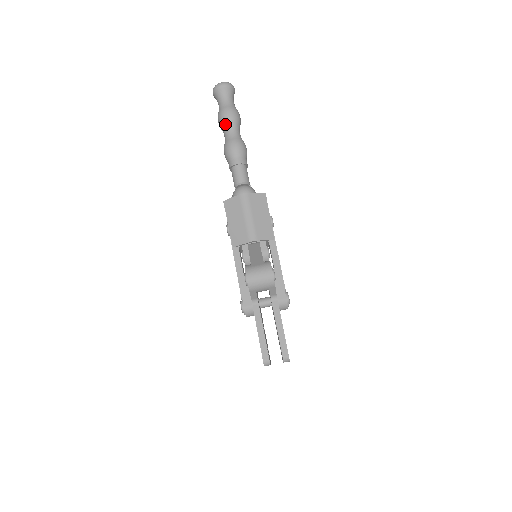
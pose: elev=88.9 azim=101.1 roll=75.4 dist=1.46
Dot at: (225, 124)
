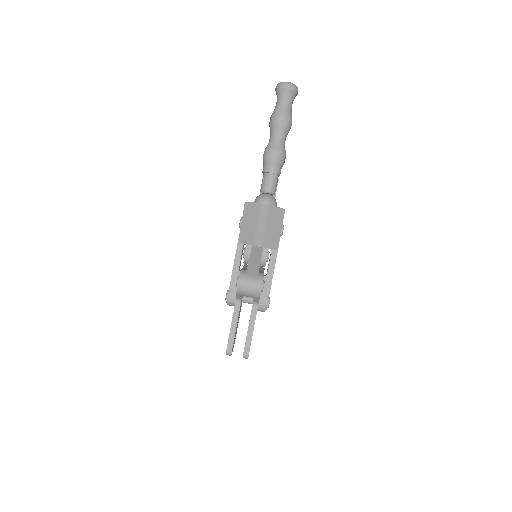
Dot at: (275, 127)
